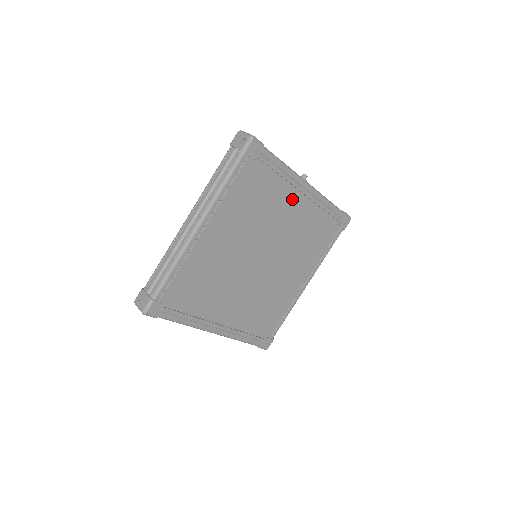
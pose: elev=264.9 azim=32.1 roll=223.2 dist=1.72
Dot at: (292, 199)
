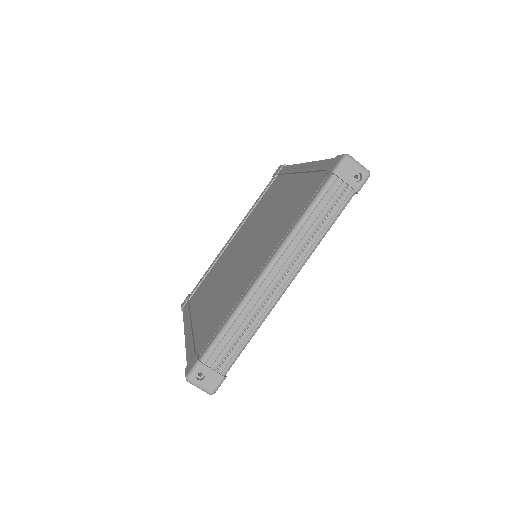
Dot at: occluded
